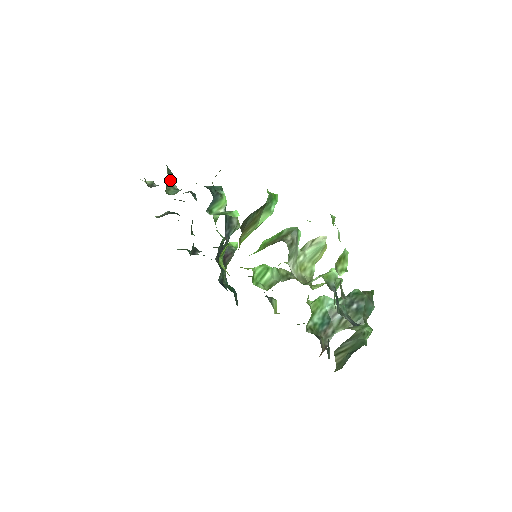
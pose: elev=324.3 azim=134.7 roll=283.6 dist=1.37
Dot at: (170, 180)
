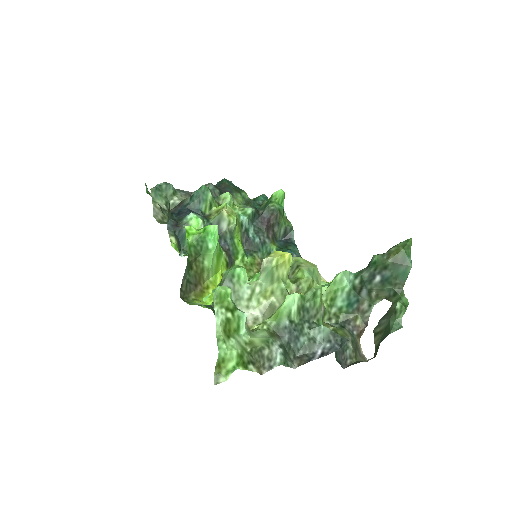
Dot at: (169, 198)
